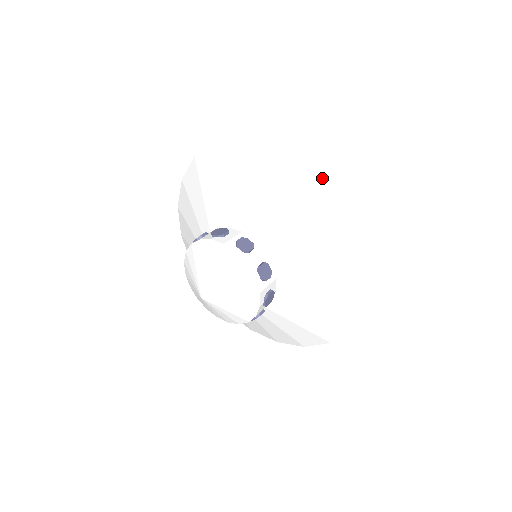
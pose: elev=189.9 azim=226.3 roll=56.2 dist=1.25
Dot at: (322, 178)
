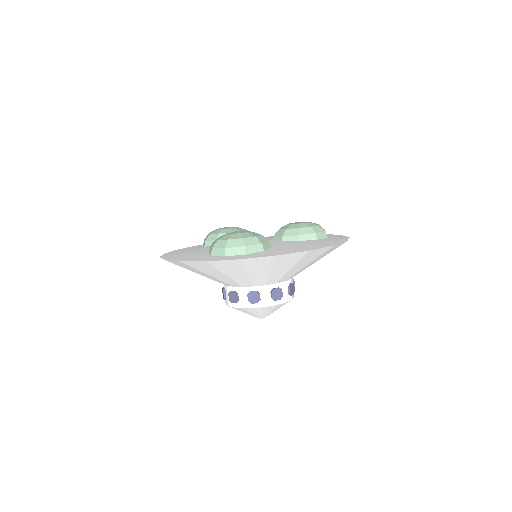
Dot at: occluded
